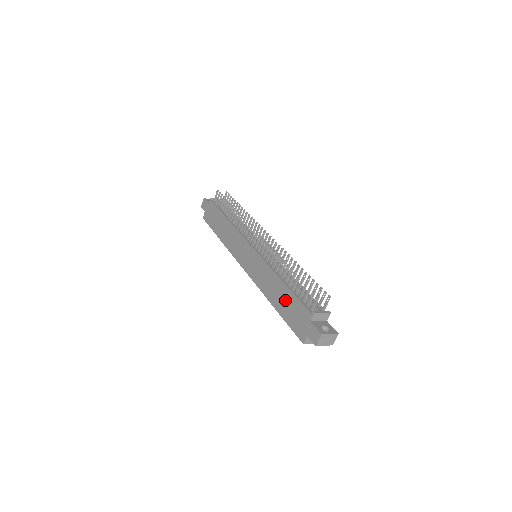
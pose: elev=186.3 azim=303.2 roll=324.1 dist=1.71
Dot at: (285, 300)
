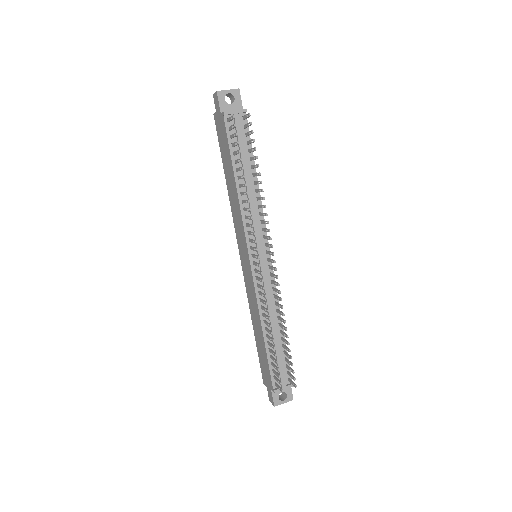
Dot at: (261, 346)
